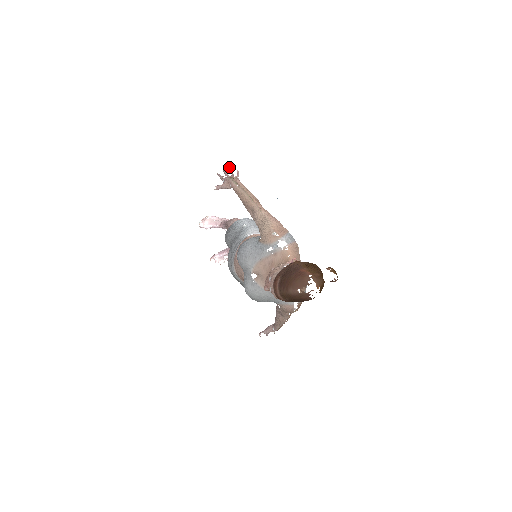
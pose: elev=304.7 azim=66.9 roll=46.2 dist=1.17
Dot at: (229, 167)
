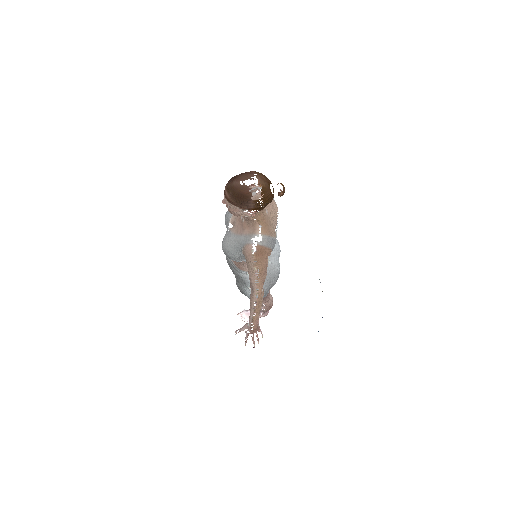
Dot at: occluded
